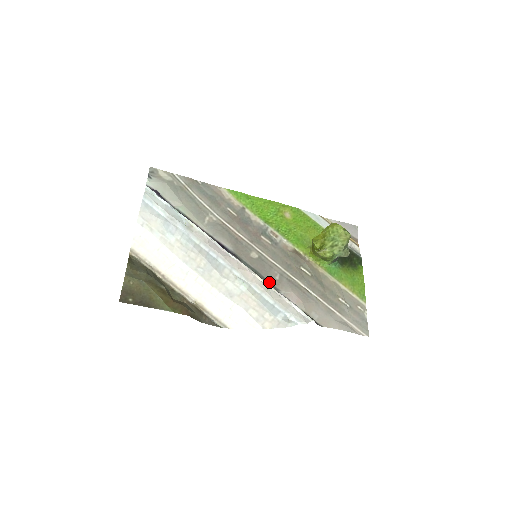
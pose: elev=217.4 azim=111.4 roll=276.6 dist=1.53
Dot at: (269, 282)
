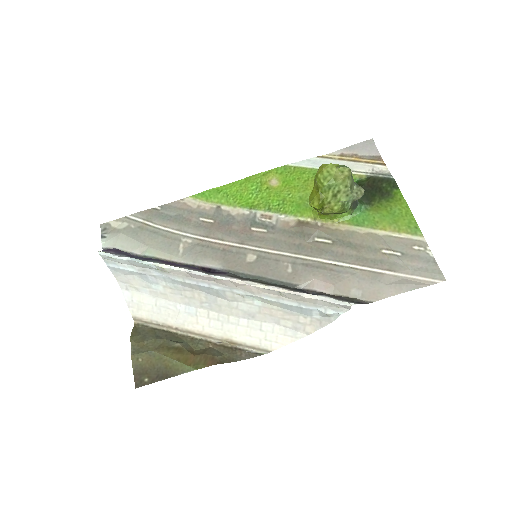
Dot at: (281, 282)
